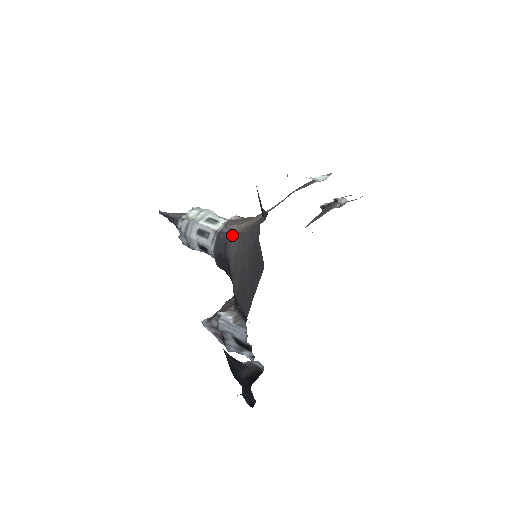
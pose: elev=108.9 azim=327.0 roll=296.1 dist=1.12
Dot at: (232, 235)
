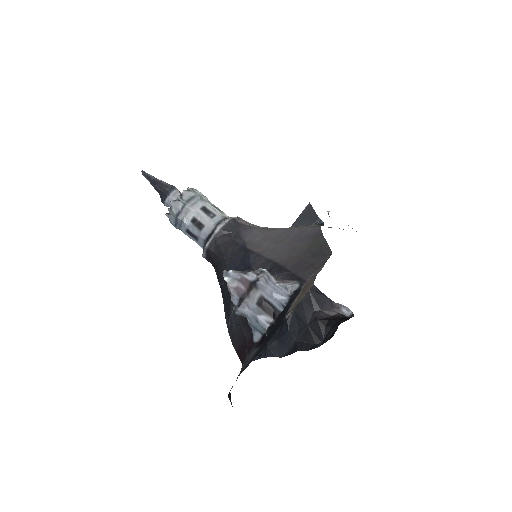
Dot at: (251, 227)
